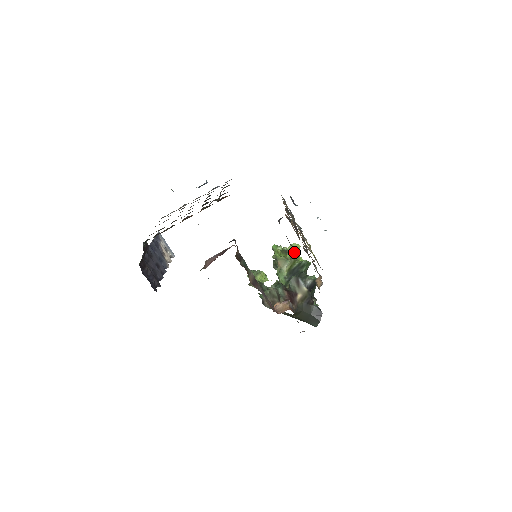
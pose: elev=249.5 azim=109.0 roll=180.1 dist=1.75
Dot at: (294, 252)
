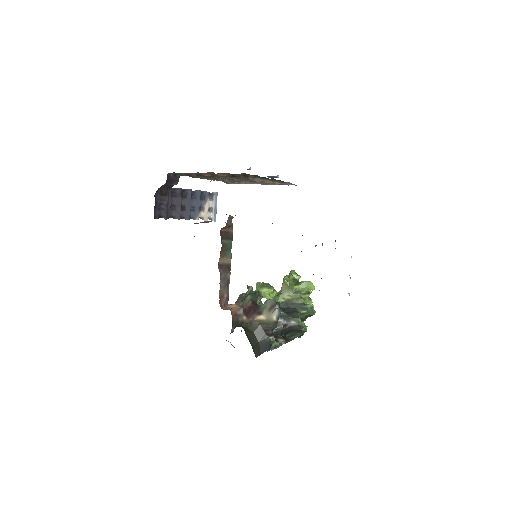
Dot at: (305, 289)
